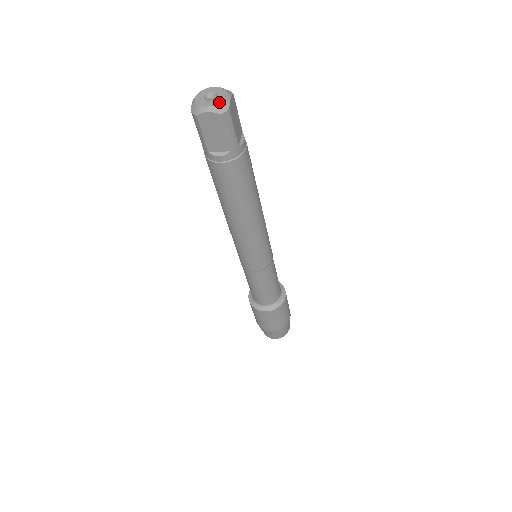
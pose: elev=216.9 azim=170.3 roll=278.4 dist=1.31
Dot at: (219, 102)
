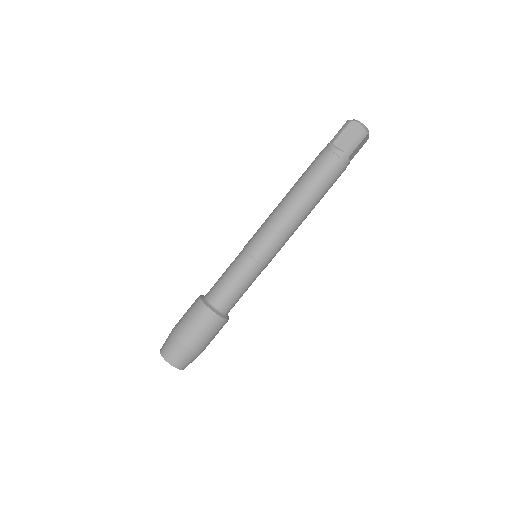
Dot at: (366, 127)
